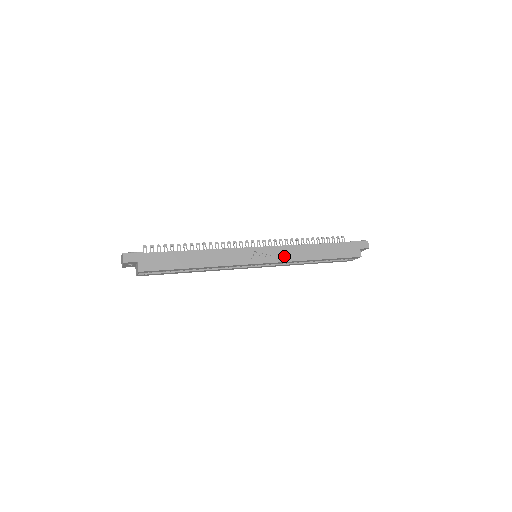
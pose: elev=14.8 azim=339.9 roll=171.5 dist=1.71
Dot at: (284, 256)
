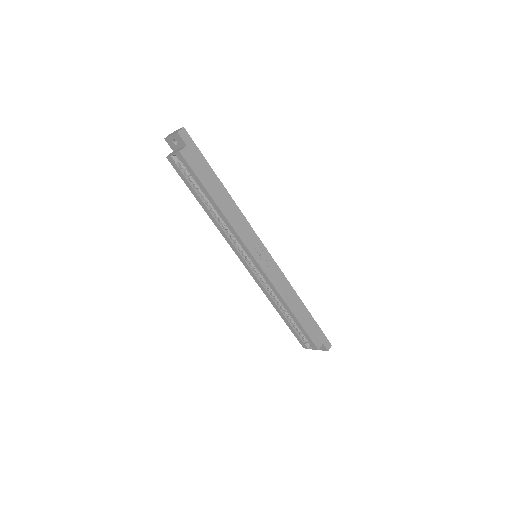
Dot at: (276, 279)
